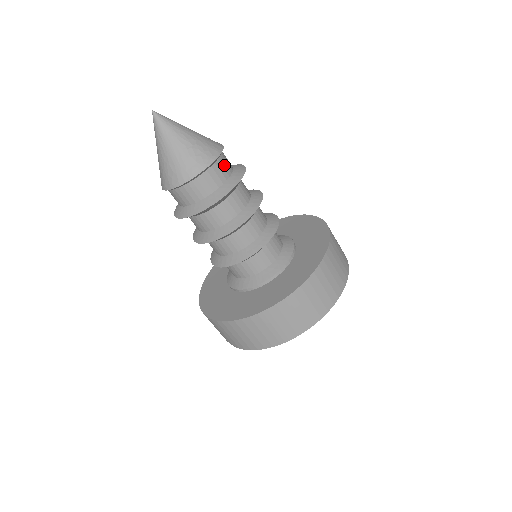
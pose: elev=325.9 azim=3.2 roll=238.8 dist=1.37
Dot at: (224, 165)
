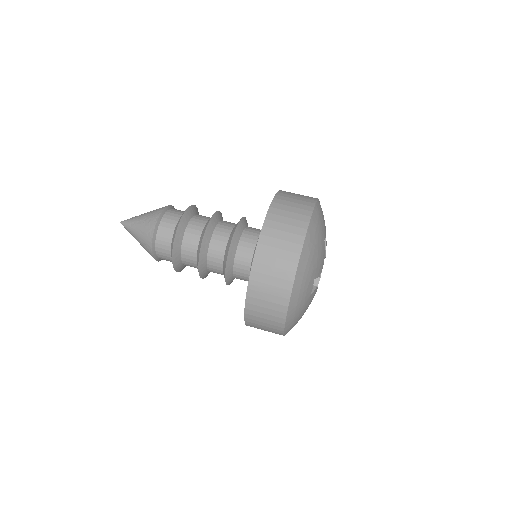
Dot at: (172, 214)
